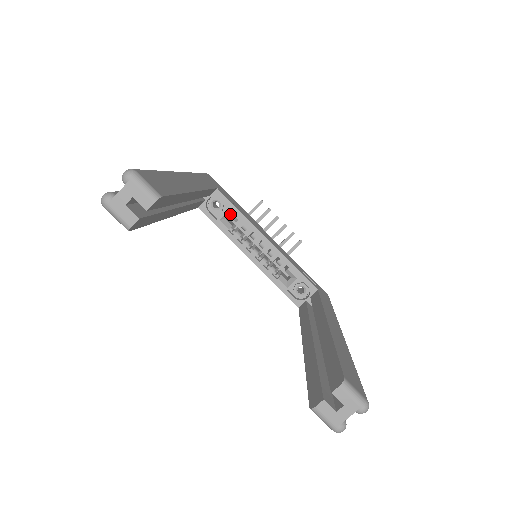
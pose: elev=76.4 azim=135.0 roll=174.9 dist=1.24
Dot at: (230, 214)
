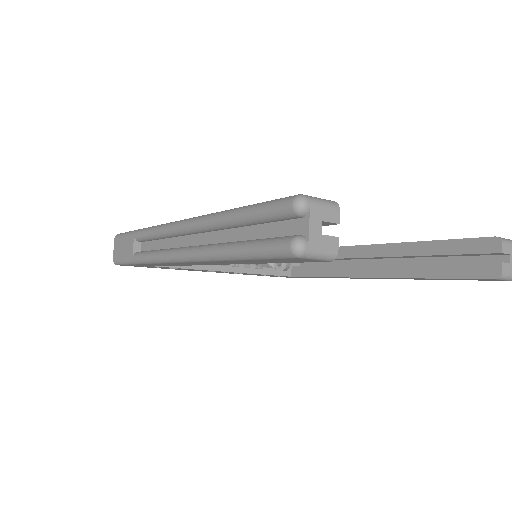
Dot at: occluded
